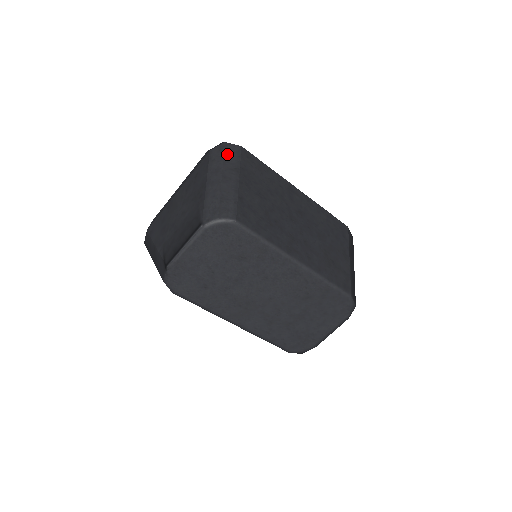
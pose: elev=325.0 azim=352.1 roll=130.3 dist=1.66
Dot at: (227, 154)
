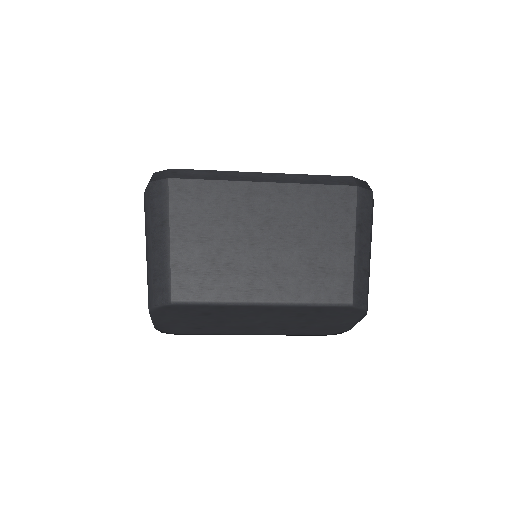
Dot at: (153, 202)
